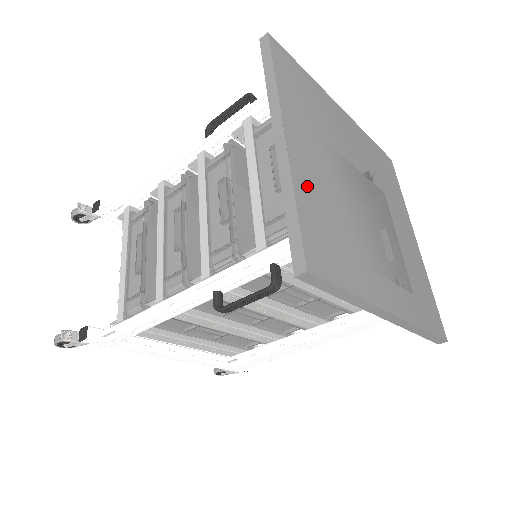
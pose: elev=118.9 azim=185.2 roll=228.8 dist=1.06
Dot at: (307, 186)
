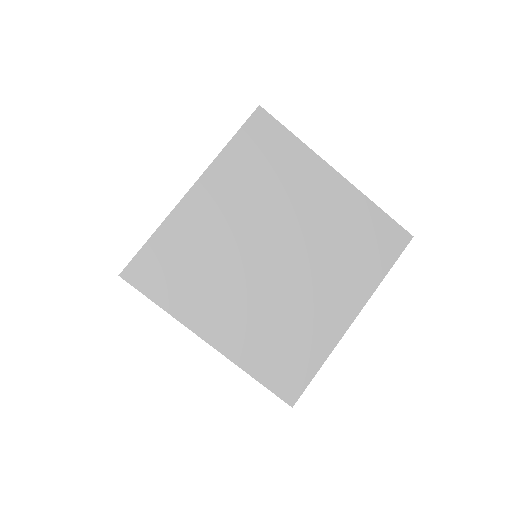
Dot at: (249, 352)
